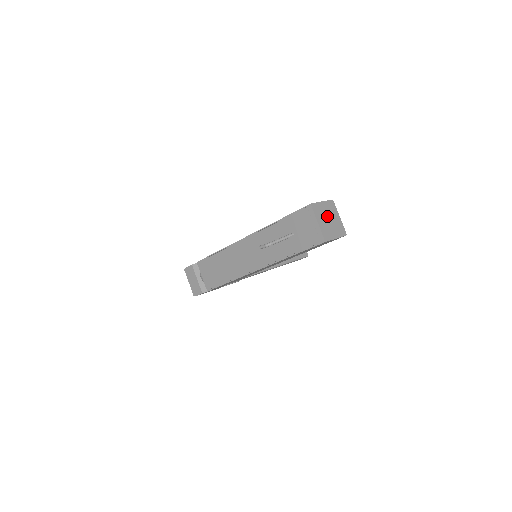
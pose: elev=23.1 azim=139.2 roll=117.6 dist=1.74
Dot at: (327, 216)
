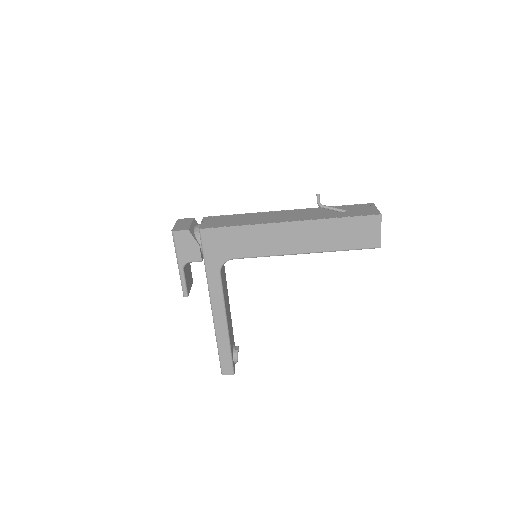
Dot at: occluded
